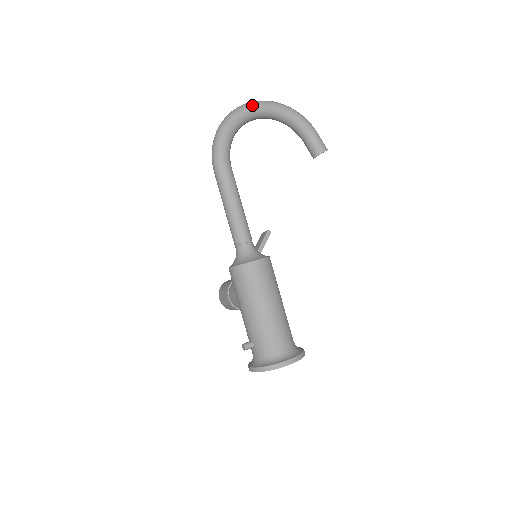
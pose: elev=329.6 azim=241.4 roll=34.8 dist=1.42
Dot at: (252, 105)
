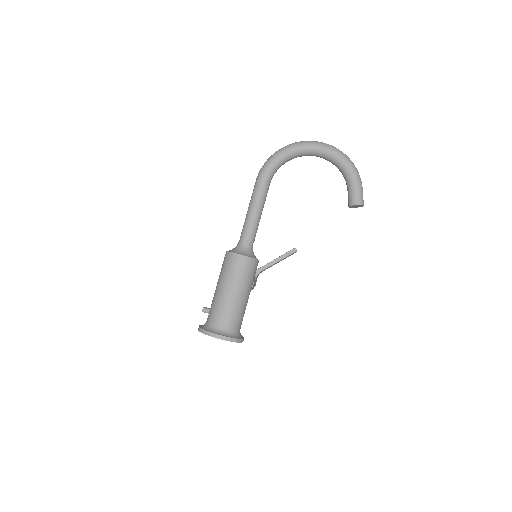
Dot at: (312, 143)
